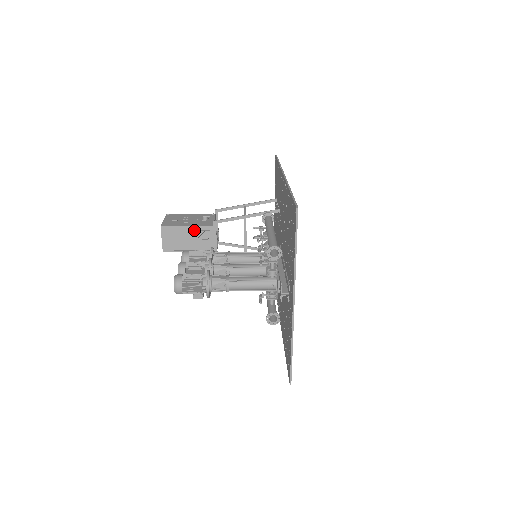
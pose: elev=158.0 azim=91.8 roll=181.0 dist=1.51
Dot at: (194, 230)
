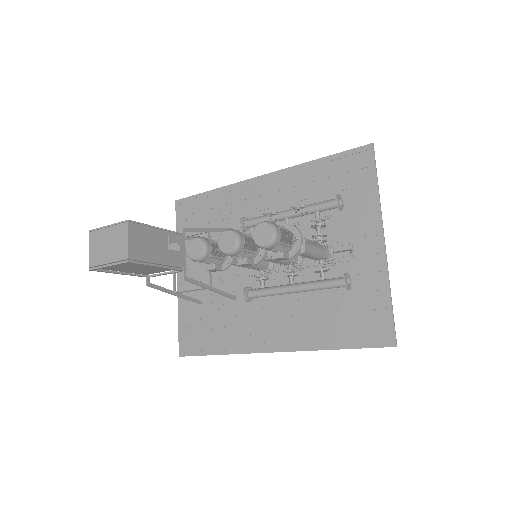
Dot at: (164, 235)
